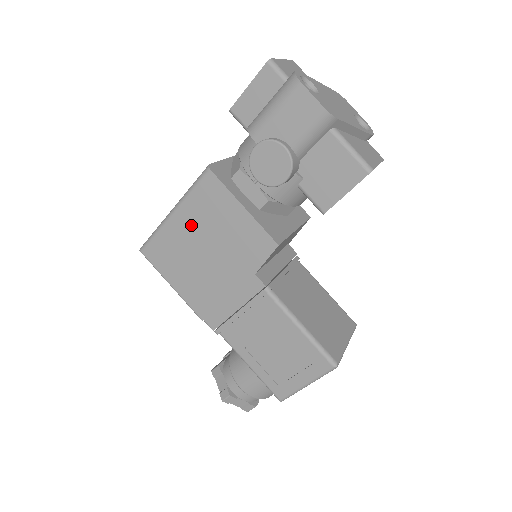
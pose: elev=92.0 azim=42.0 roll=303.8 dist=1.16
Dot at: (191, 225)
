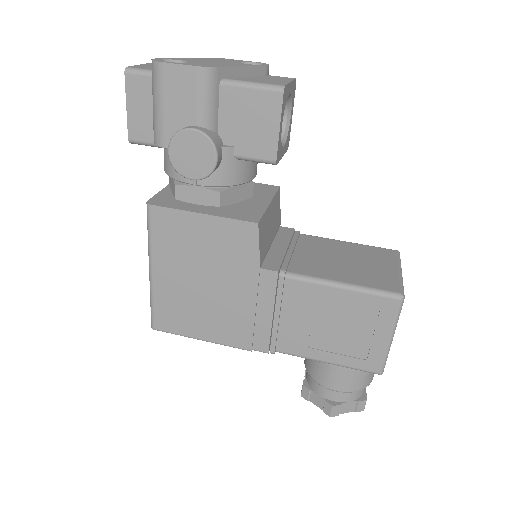
Dot at: (173, 269)
